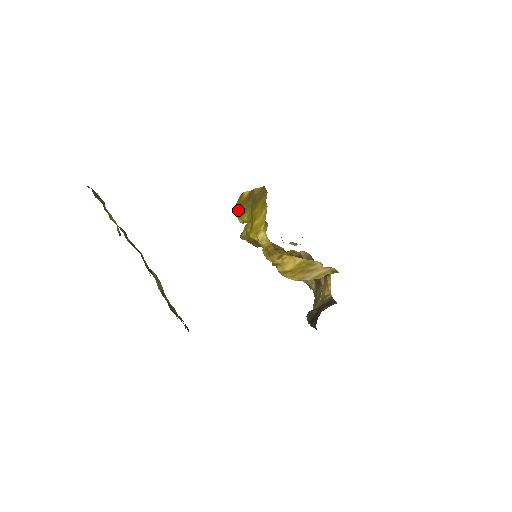
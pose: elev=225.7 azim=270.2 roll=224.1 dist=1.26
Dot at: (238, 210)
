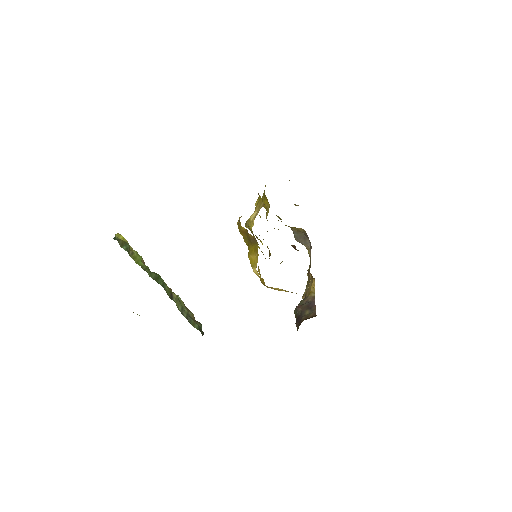
Dot at: occluded
